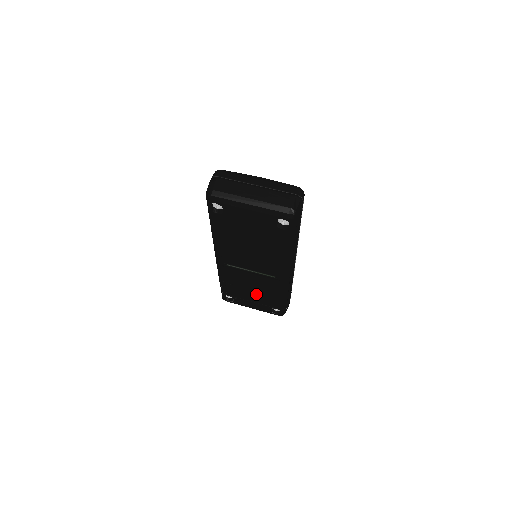
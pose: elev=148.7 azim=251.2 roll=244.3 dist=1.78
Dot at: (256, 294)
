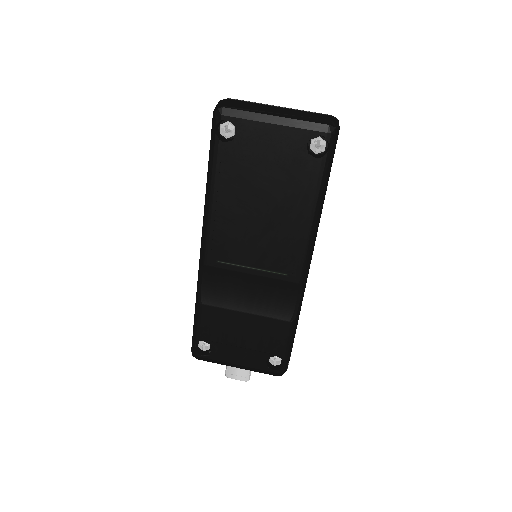
Dot at: (250, 326)
